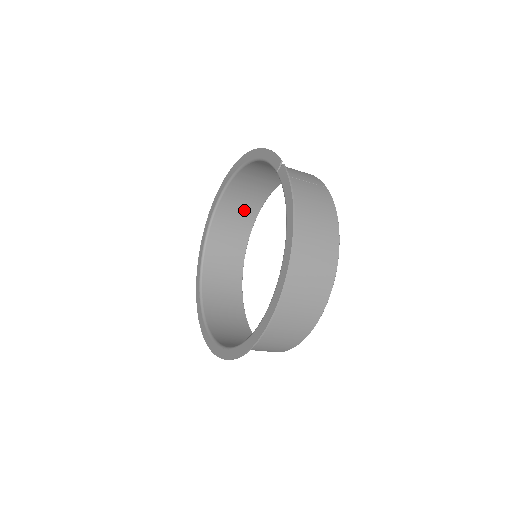
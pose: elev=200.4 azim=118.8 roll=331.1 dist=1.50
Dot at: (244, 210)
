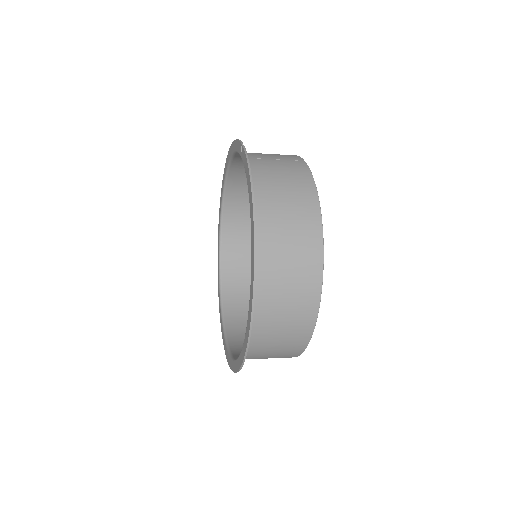
Dot at: occluded
